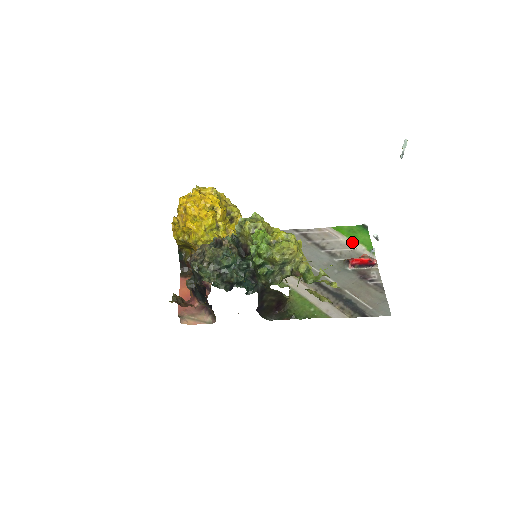
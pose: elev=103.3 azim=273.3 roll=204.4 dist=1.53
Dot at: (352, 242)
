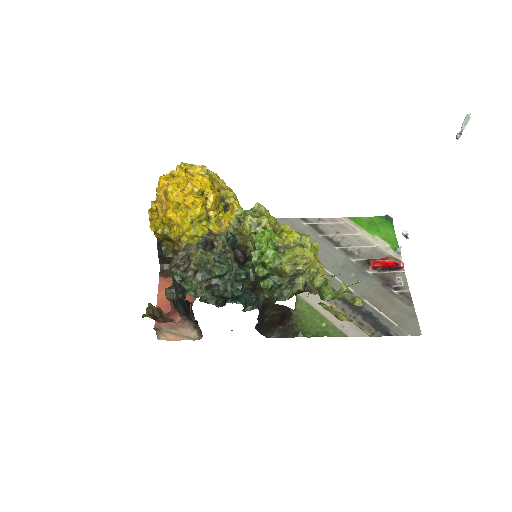
Dot at: (373, 237)
